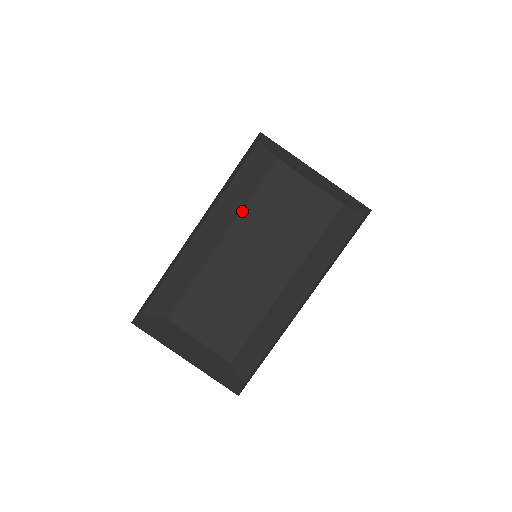
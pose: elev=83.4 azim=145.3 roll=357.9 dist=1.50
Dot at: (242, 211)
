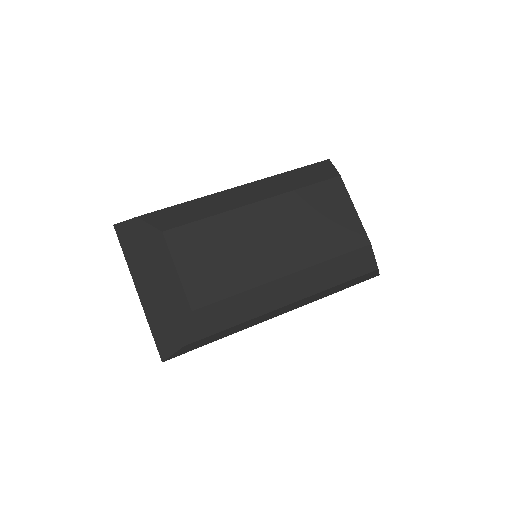
Dot at: (289, 192)
